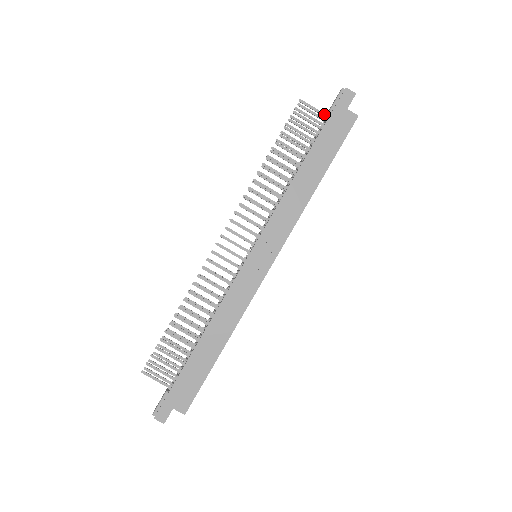
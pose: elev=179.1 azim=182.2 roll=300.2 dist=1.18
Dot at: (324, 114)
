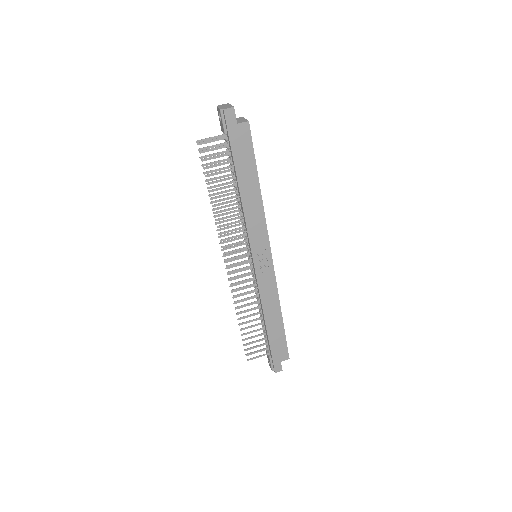
Dot at: (223, 138)
